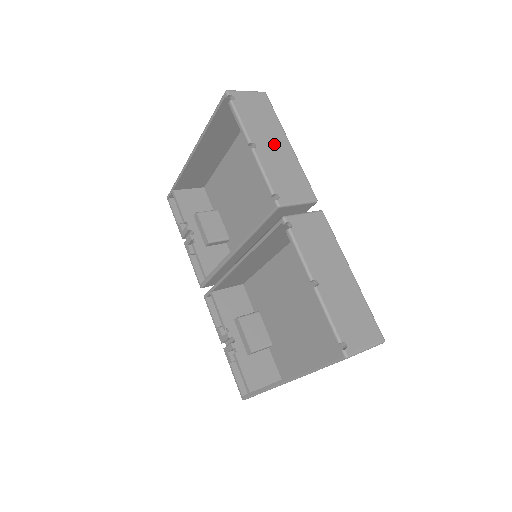
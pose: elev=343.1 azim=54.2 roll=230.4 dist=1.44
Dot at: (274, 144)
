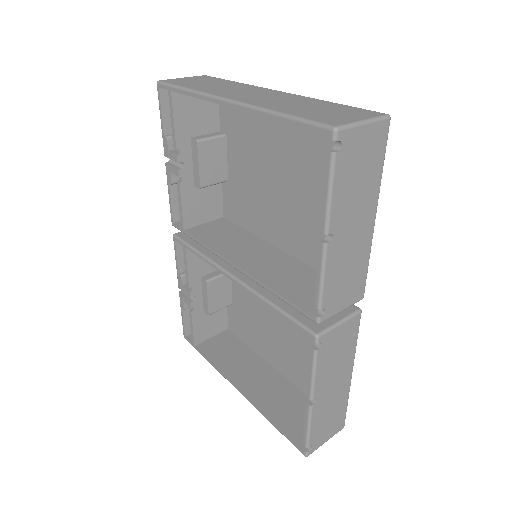
Dot at: (356, 226)
